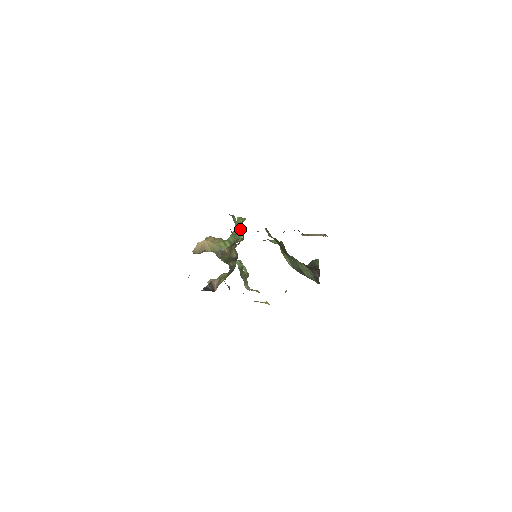
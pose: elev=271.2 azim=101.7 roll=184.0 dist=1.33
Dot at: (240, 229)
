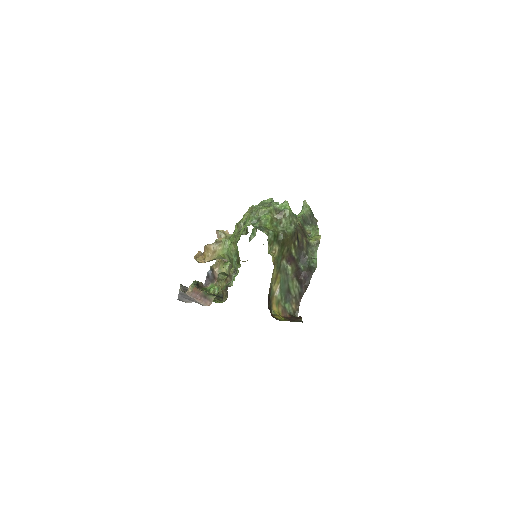
Dot at: (236, 263)
